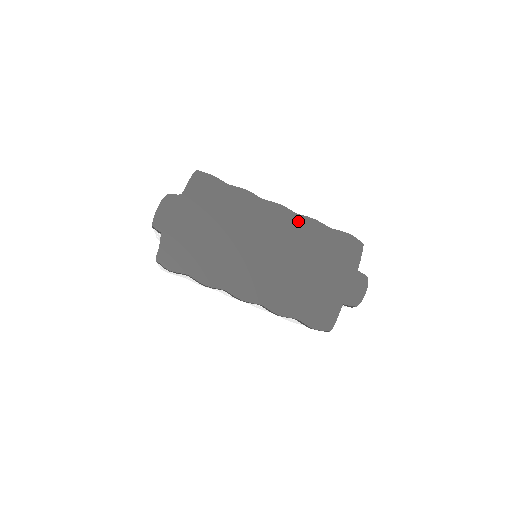
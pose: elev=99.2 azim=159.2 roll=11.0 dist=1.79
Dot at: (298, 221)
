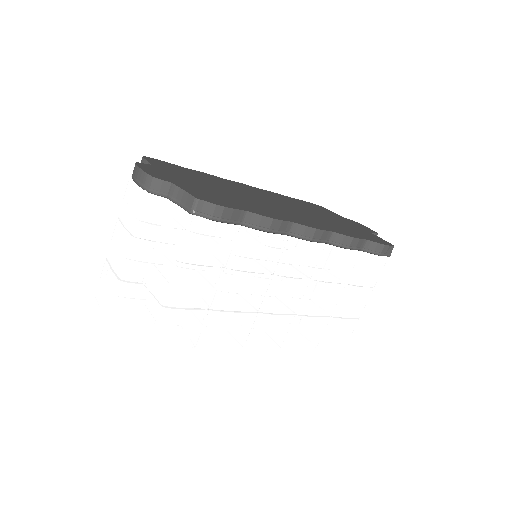
Dot at: (267, 192)
